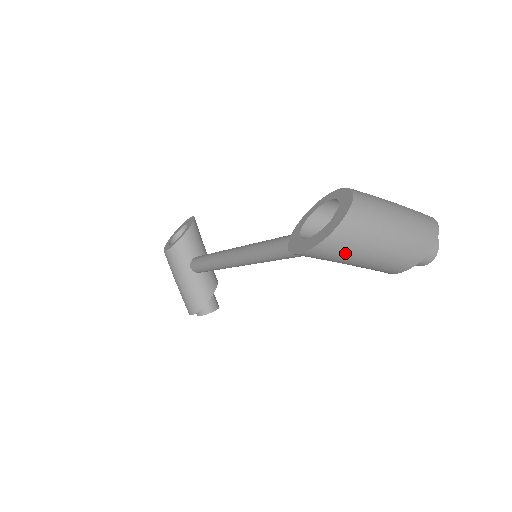
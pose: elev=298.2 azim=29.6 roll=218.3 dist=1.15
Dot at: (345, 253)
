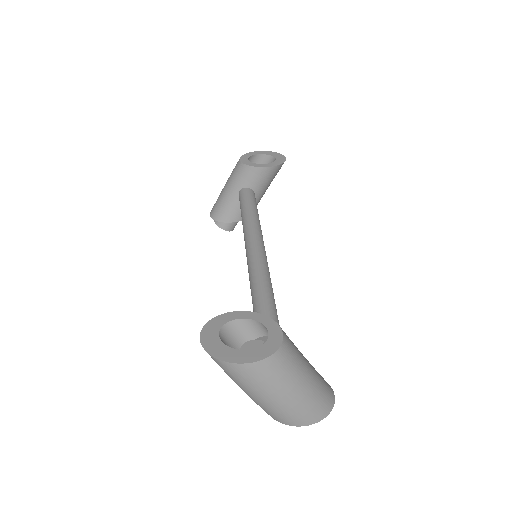
Dot at: (225, 372)
